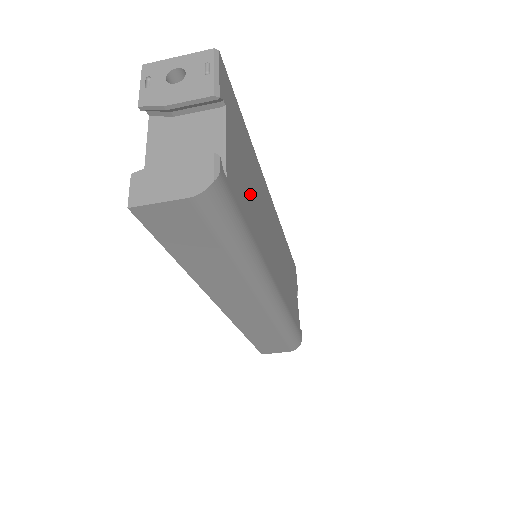
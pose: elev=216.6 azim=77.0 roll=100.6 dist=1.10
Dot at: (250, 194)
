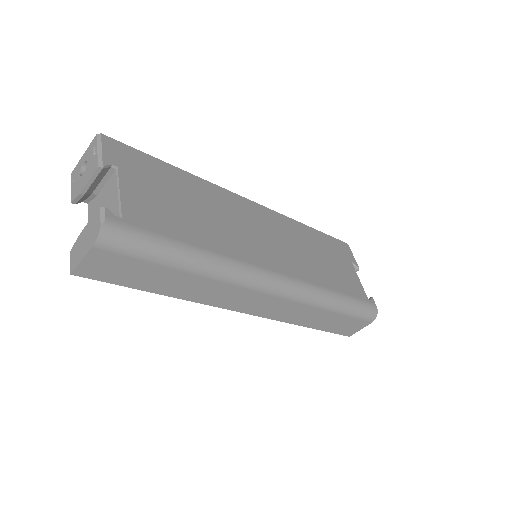
Dot at: (187, 214)
